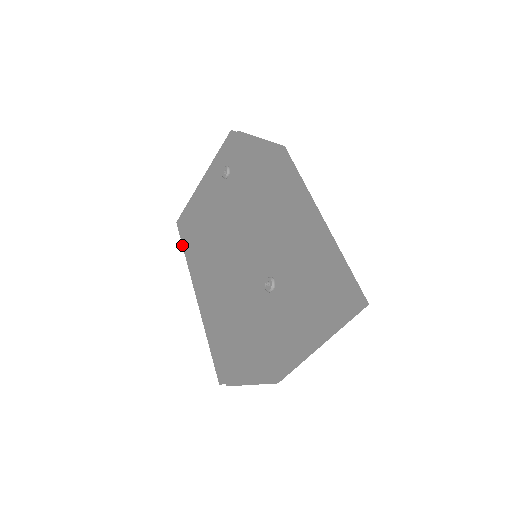
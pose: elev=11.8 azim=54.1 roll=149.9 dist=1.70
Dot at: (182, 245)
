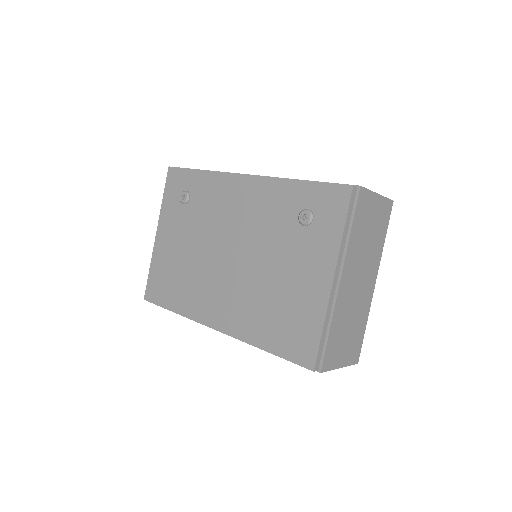
Dot at: occluded
